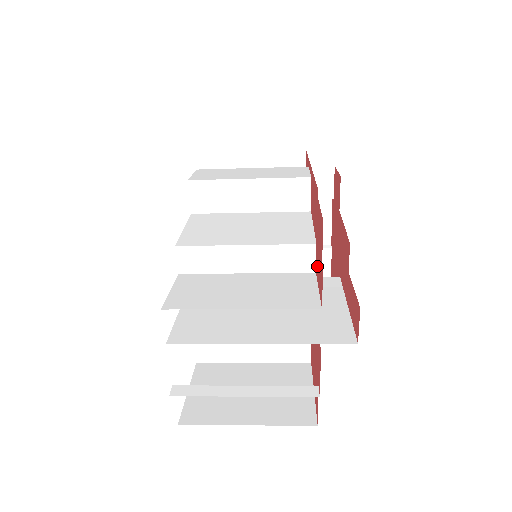
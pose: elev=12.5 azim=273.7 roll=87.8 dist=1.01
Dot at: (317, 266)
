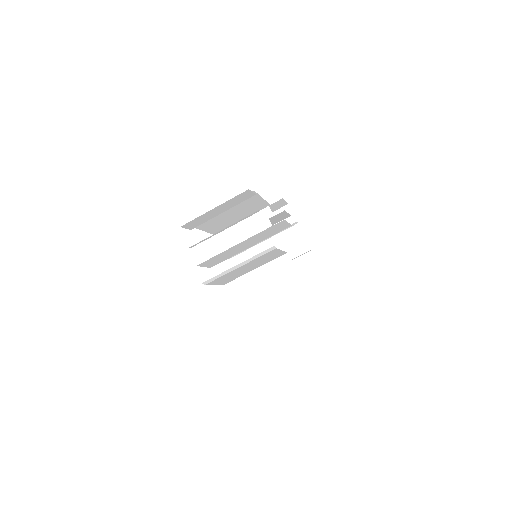
Dot at: occluded
